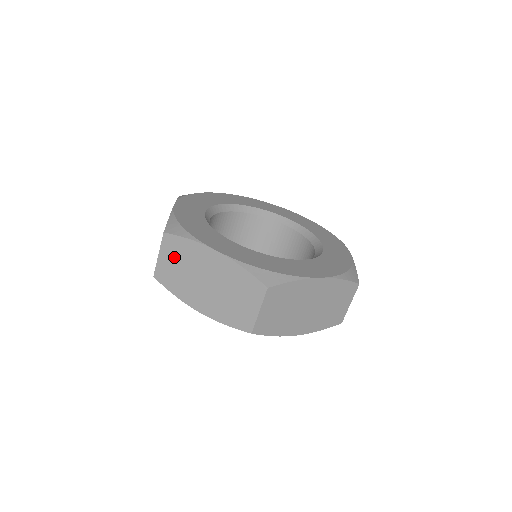
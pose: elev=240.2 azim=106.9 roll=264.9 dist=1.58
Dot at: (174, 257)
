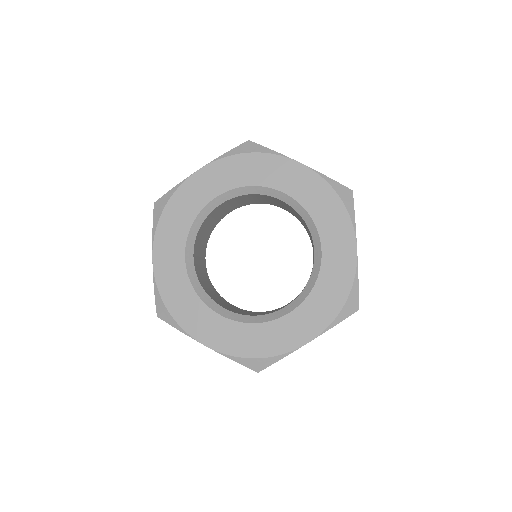
Dot at: occluded
